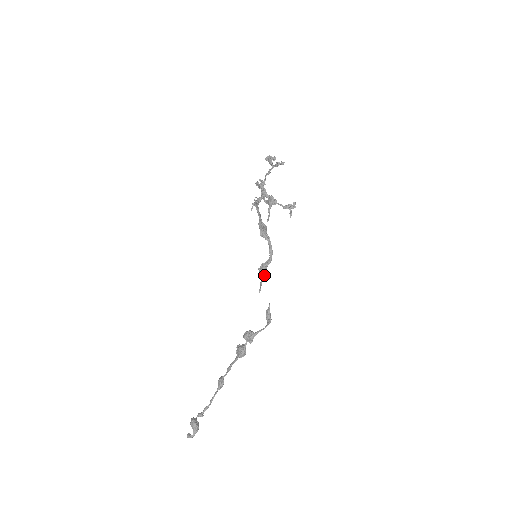
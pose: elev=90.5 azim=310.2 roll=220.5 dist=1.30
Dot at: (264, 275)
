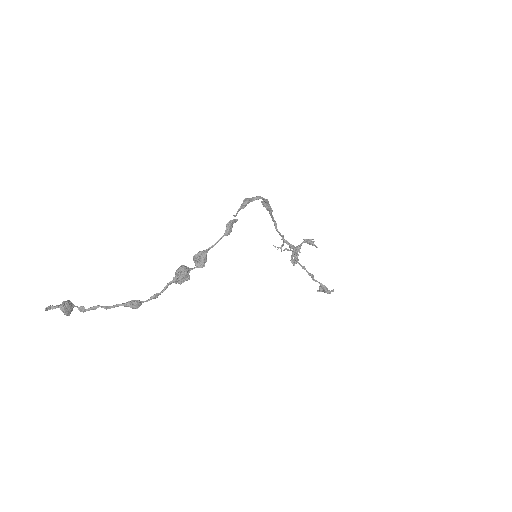
Dot at: (245, 201)
